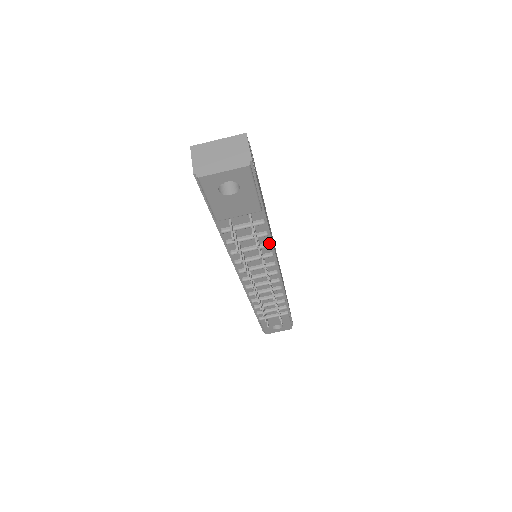
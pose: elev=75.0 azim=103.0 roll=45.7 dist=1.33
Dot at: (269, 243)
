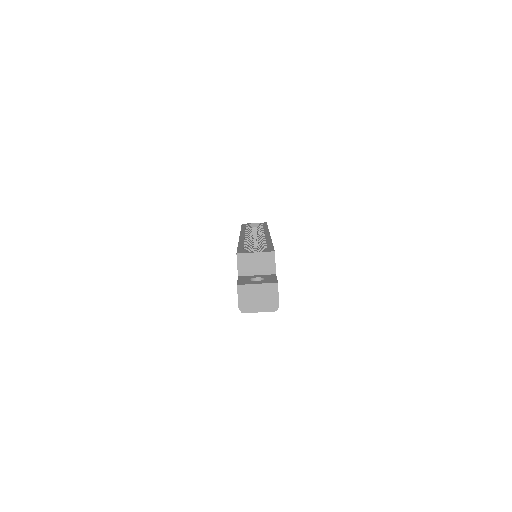
Dot at: occluded
